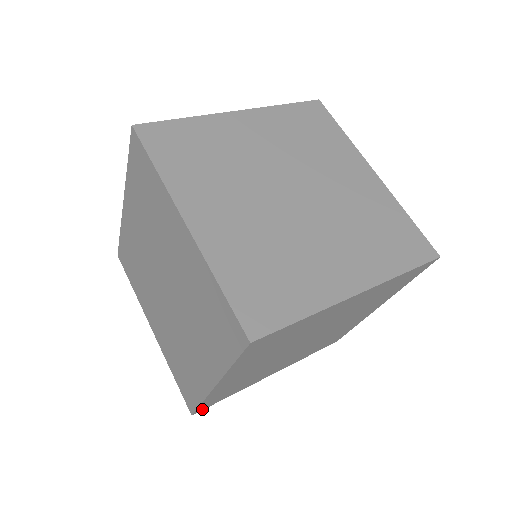
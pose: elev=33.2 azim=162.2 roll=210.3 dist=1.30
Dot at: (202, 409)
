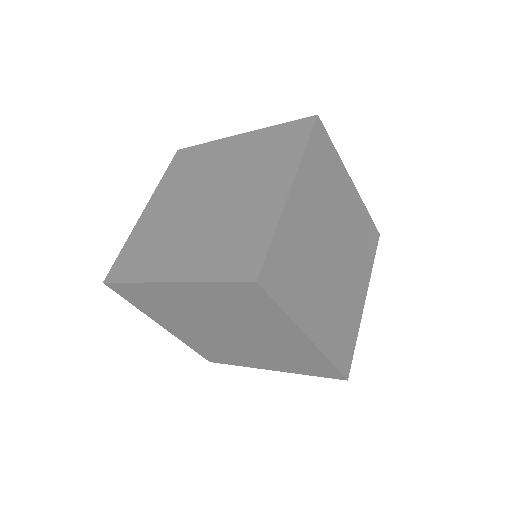
Dot at: occluded
